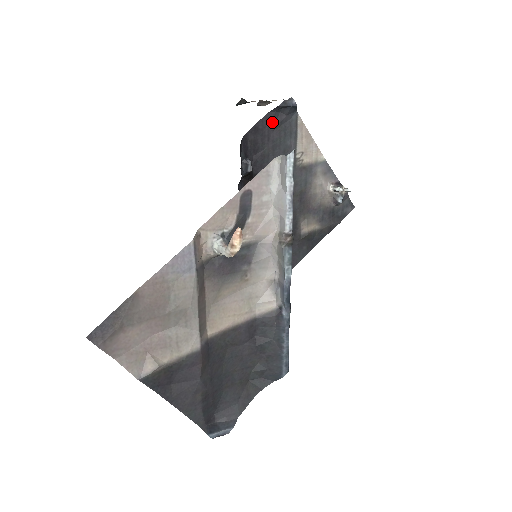
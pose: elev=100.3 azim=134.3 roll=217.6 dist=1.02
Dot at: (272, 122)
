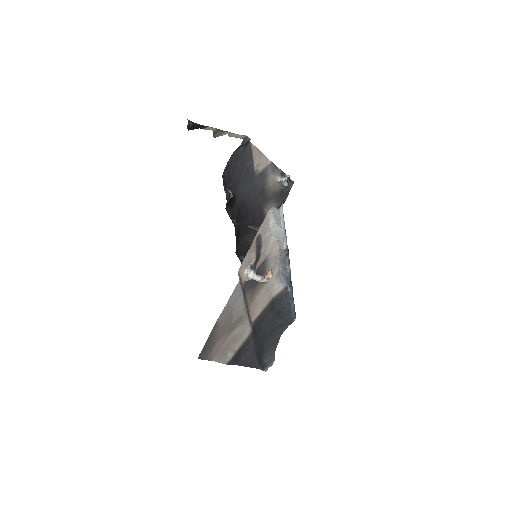
Dot at: (236, 156)
